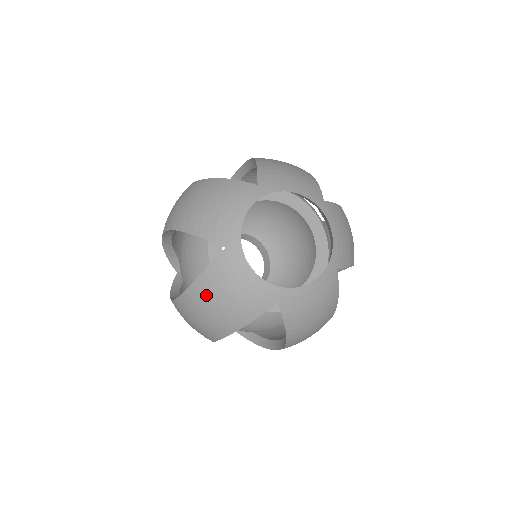
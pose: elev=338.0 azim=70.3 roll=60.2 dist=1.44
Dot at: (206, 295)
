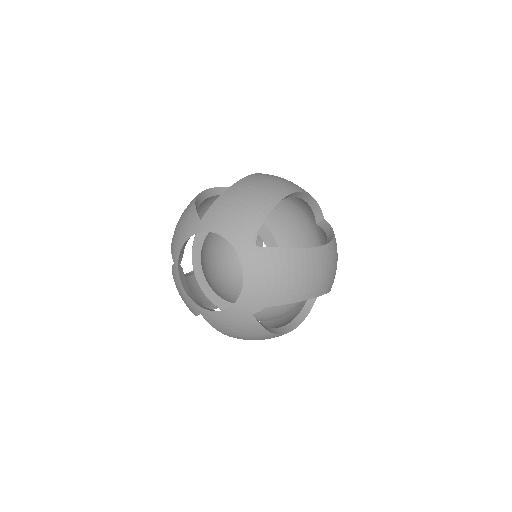
Dot at: occluded
